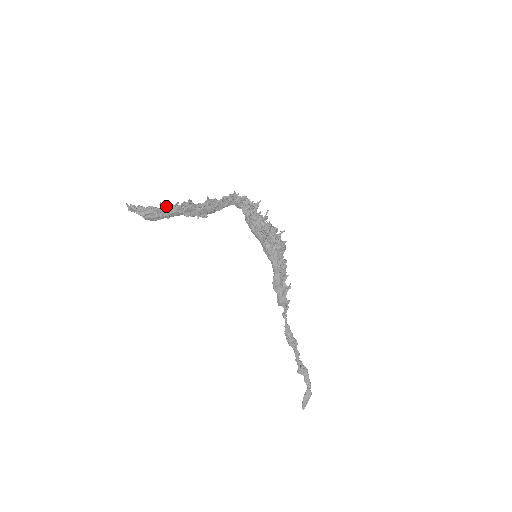
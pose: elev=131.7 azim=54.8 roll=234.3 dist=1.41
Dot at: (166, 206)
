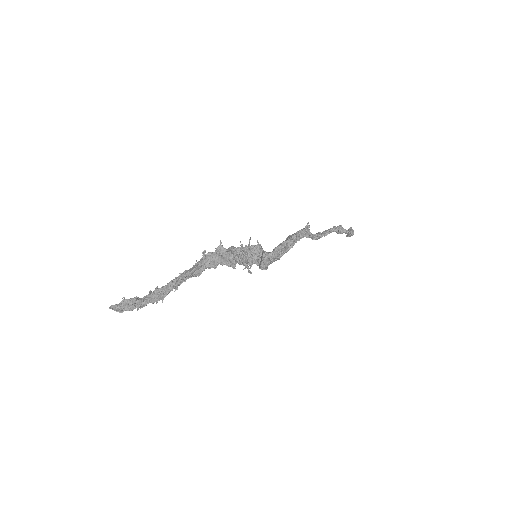
Dot at: occluded
